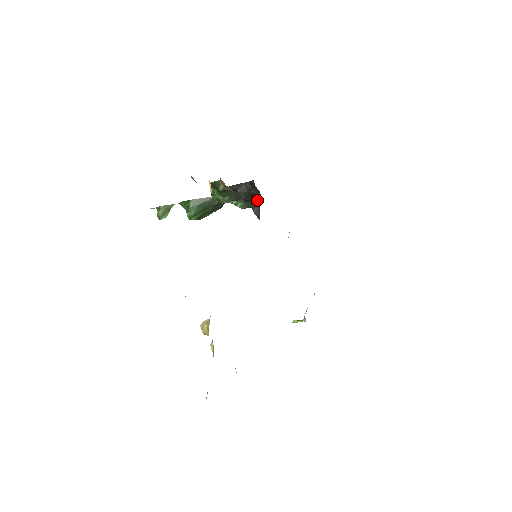
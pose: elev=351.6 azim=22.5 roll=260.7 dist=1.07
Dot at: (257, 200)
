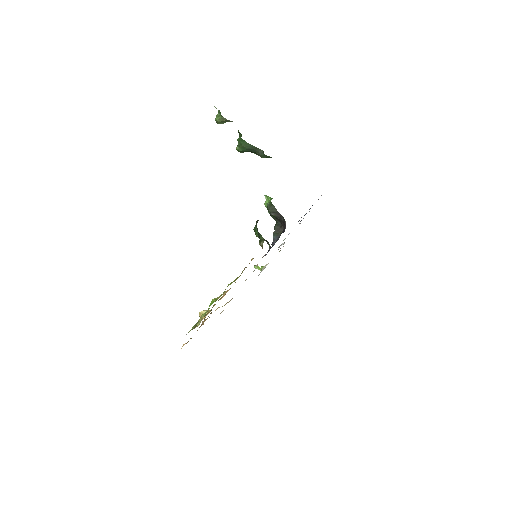
Dot at: (281, 228)
